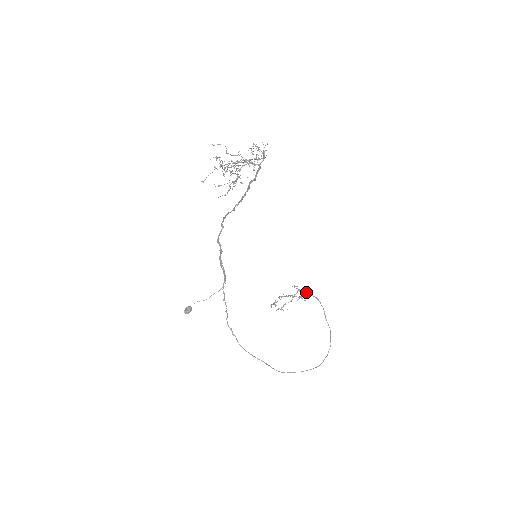
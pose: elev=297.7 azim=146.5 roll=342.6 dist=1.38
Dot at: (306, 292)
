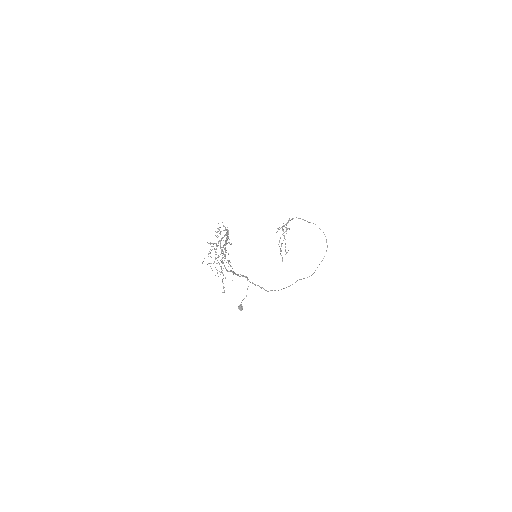
Dot at: (286, 224)
